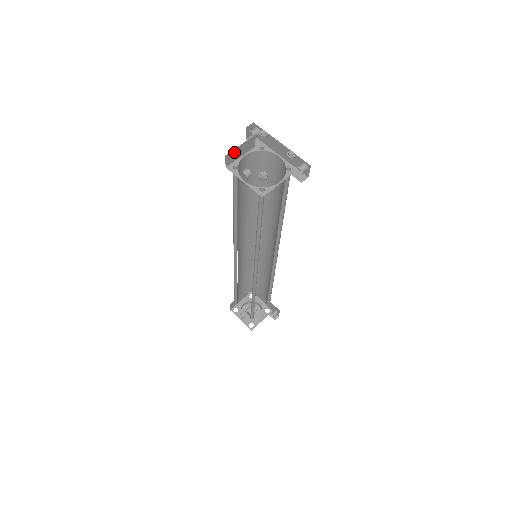
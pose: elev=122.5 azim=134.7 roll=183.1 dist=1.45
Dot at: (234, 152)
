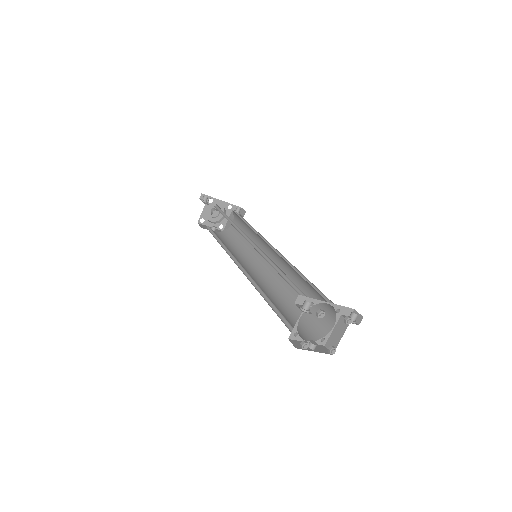
Dot at: occluded
